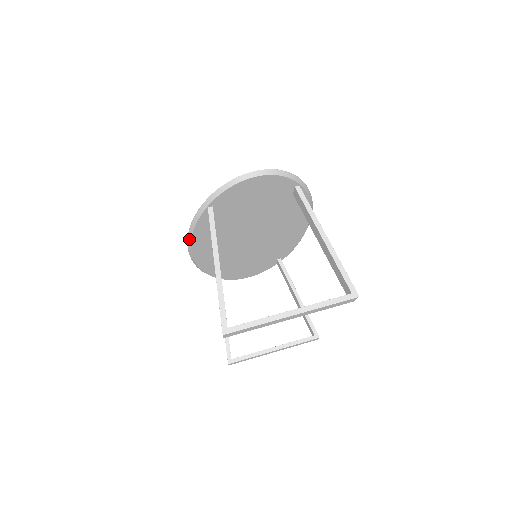
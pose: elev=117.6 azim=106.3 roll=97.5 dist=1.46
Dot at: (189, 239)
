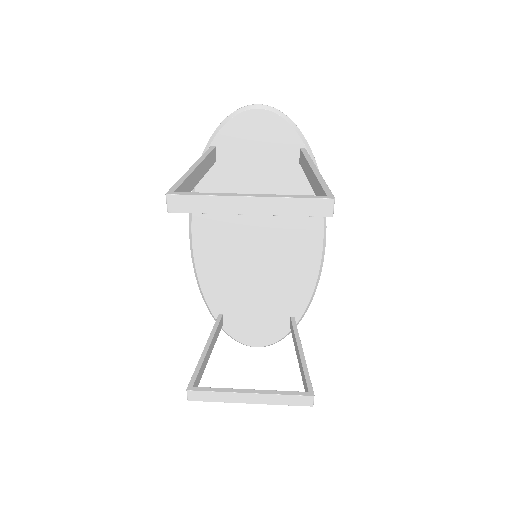
Dot at: occluded
